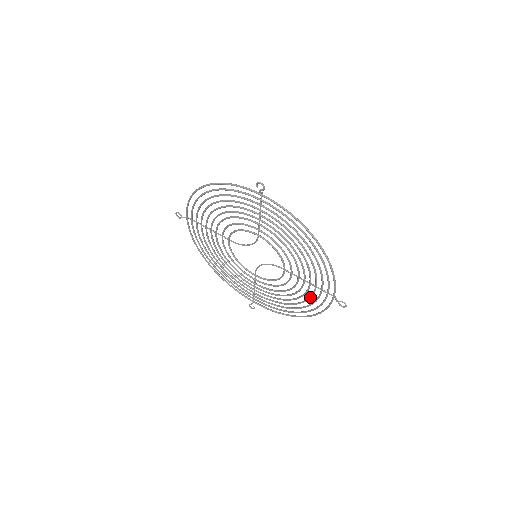
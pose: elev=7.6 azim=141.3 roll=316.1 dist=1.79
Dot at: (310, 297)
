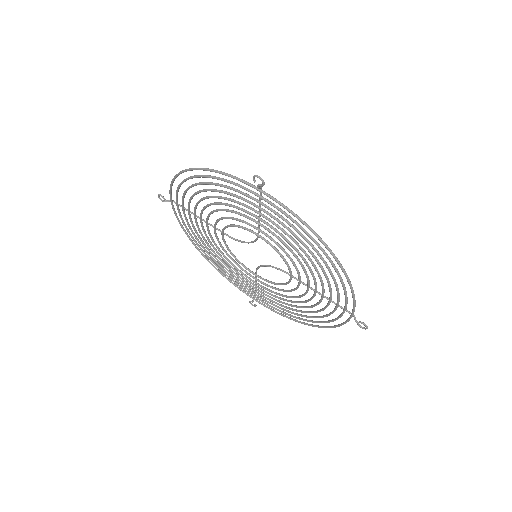
Dot at: (322, 310)
